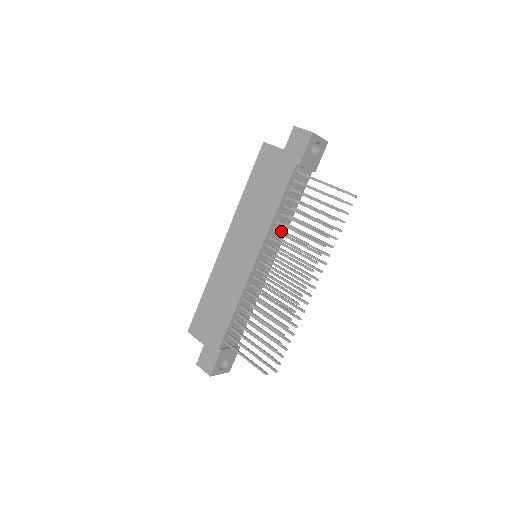
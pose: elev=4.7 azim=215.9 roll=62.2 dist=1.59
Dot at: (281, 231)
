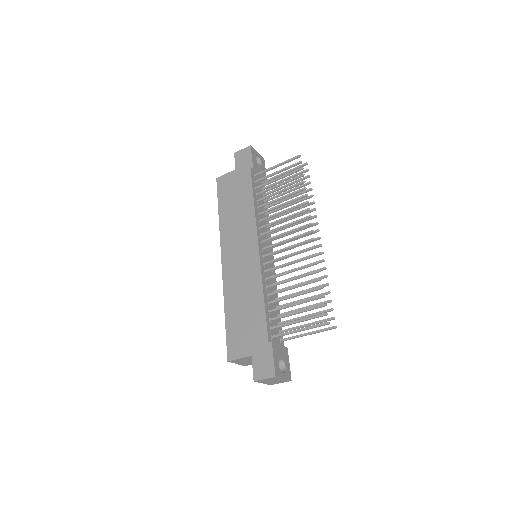
Dot at: (266, 227)
